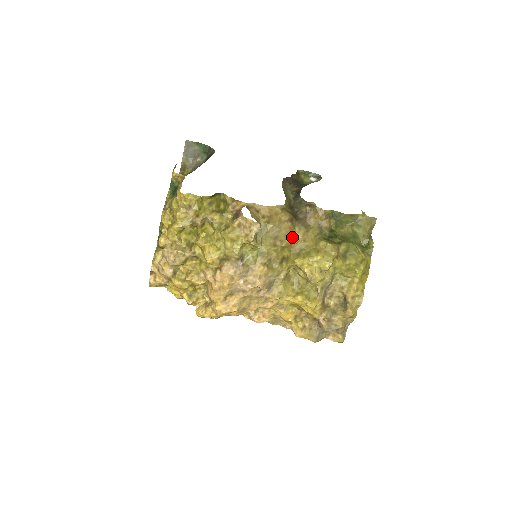
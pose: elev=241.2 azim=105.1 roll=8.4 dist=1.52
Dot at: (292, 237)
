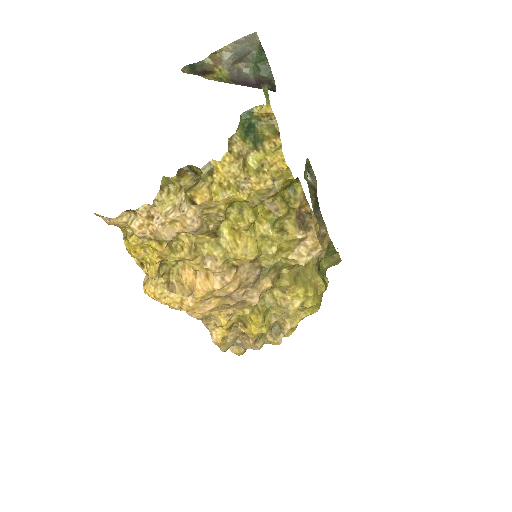
Dot at: occluded
